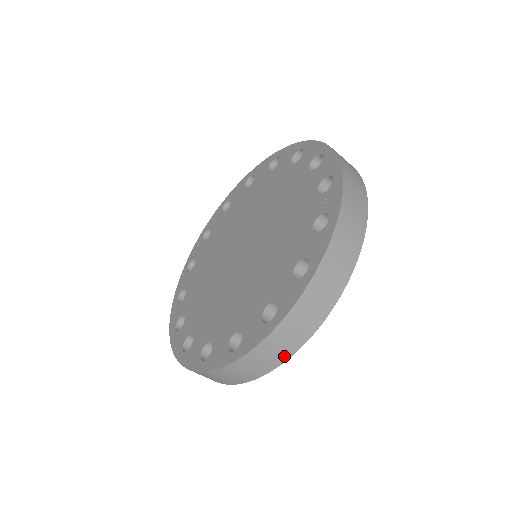
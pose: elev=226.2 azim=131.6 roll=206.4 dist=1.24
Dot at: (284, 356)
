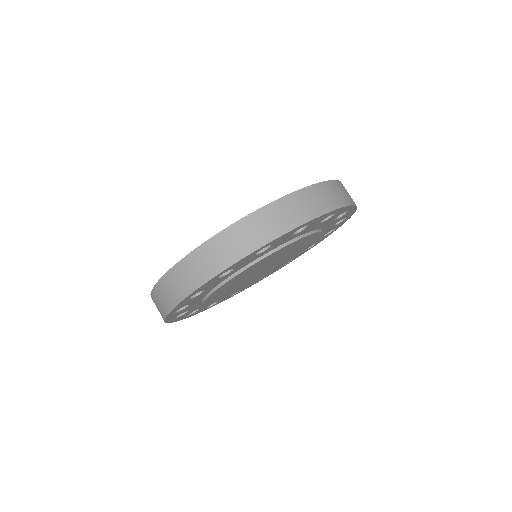
Dot at: (290, 225)
